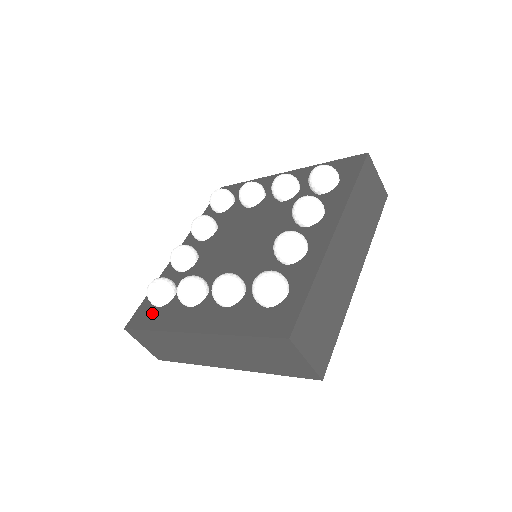
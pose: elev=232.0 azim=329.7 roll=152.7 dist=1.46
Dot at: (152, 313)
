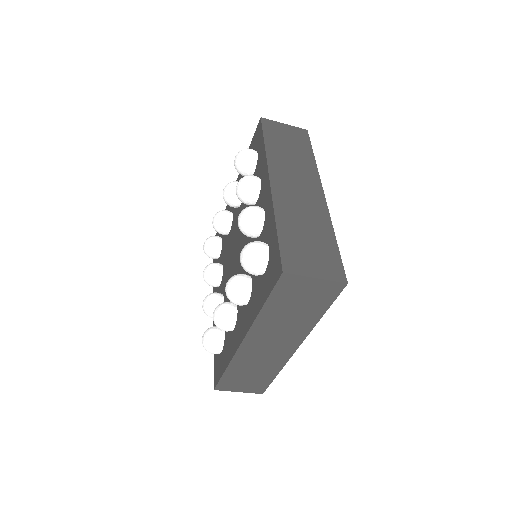
Dot at: (220, 360)
